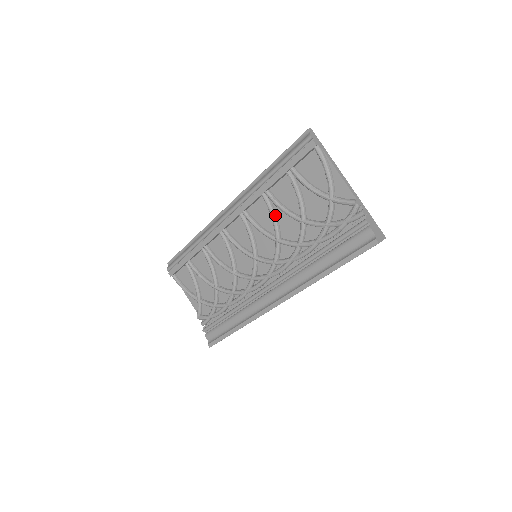
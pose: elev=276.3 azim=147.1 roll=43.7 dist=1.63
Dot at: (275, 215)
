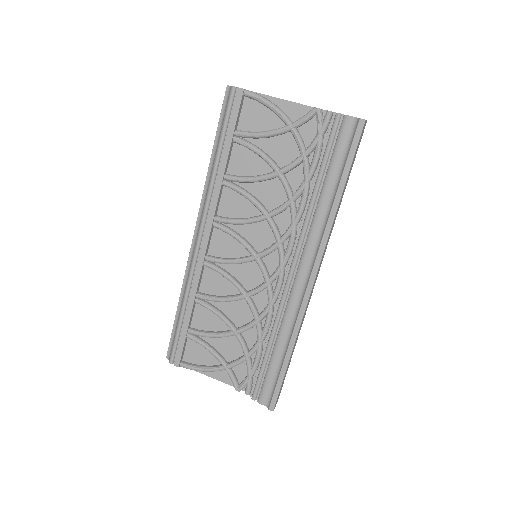
Dot at: (248, 193)
